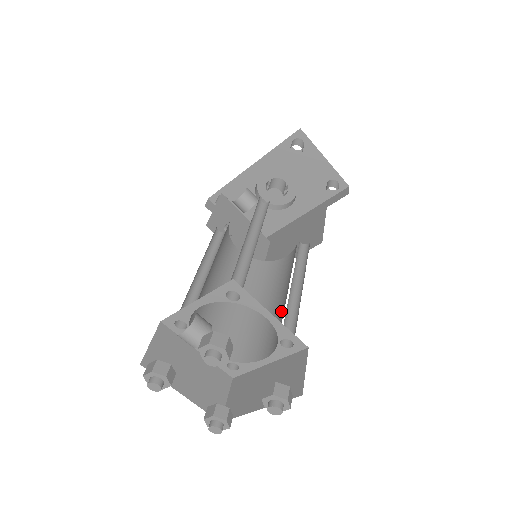
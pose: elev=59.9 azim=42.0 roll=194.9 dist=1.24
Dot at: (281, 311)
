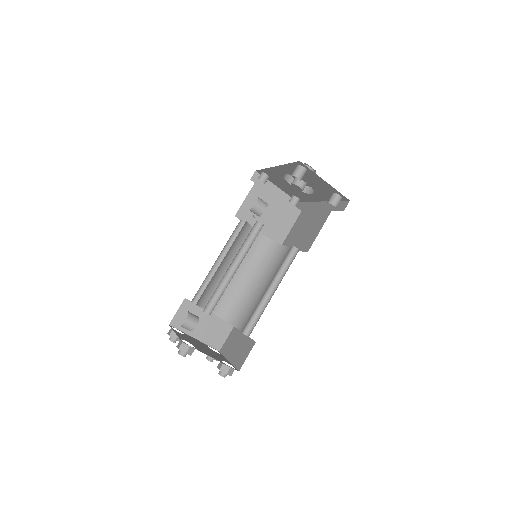
Dot at: occluded
